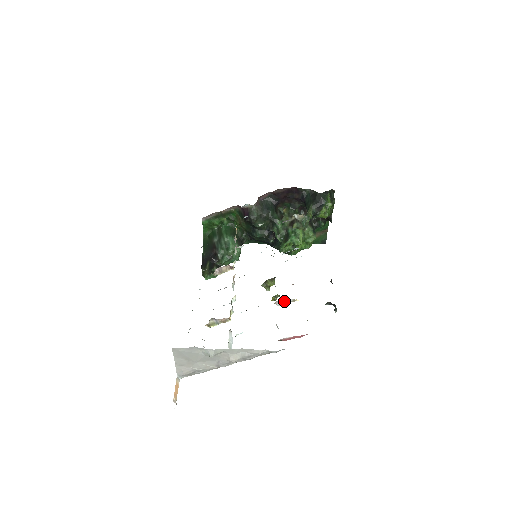
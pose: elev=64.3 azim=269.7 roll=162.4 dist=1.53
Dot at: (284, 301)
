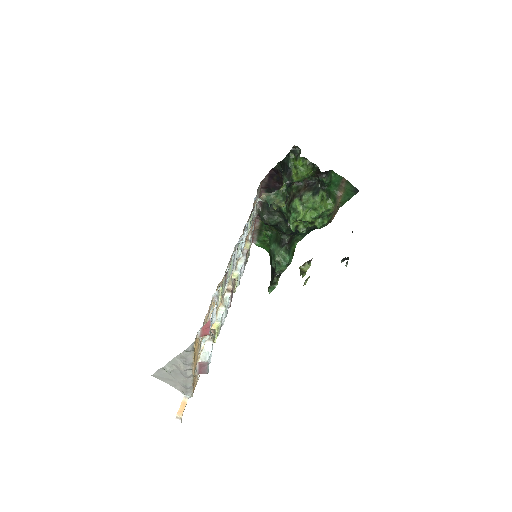
Dot at: (217, 295)
